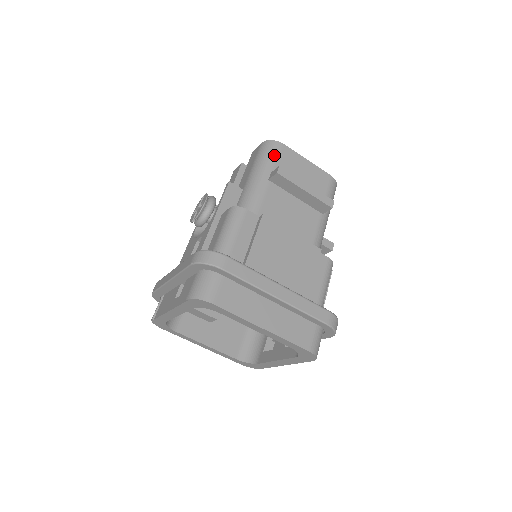
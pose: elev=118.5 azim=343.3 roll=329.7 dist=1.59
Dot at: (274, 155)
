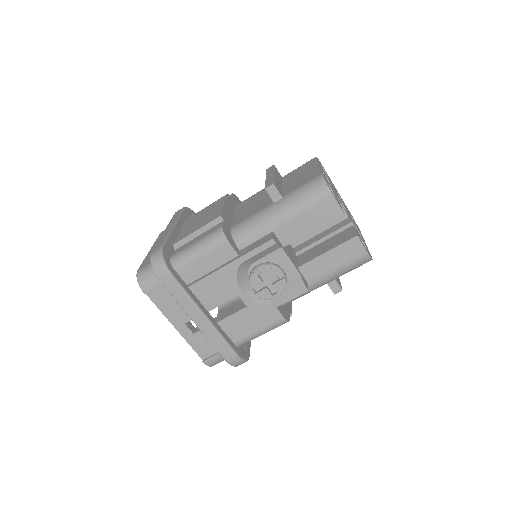
Dot at: occluded
